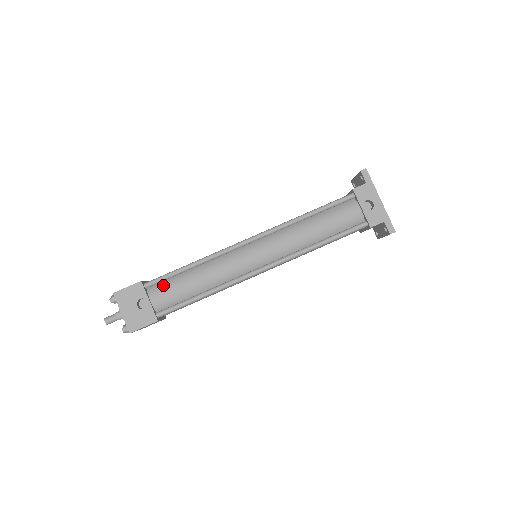
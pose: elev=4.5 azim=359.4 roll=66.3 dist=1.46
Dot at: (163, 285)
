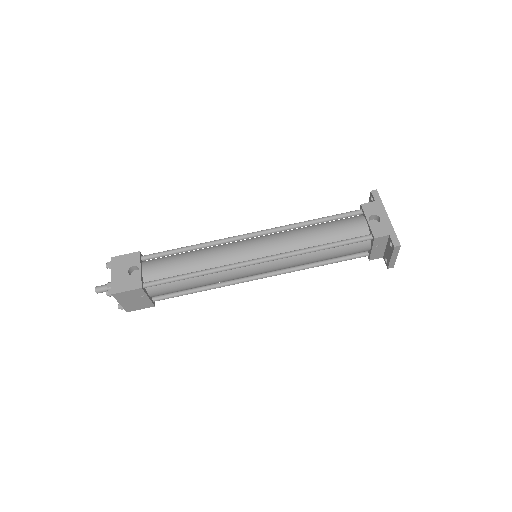
Dot at: (159, 260)
